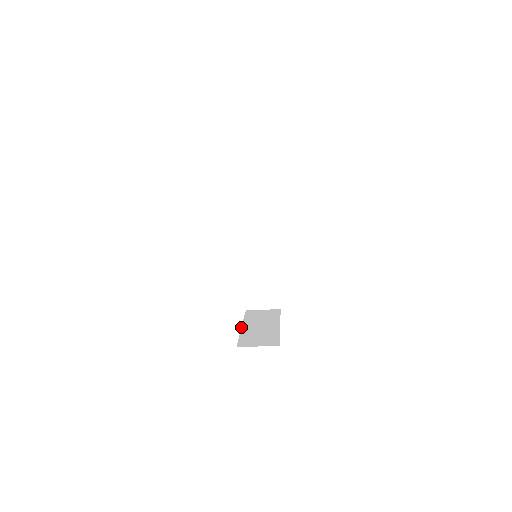
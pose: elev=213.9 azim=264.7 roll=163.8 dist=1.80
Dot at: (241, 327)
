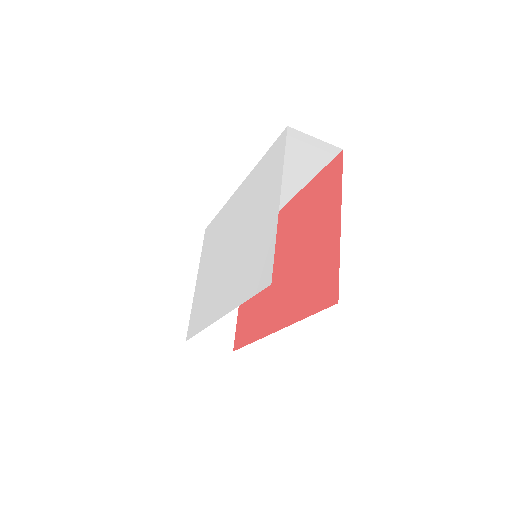
Dot at: (196, 283)
